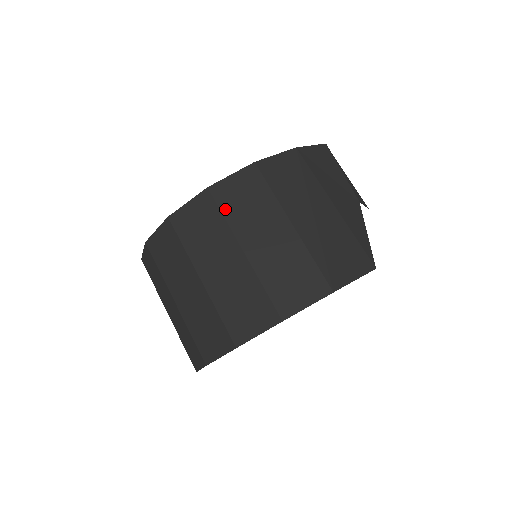
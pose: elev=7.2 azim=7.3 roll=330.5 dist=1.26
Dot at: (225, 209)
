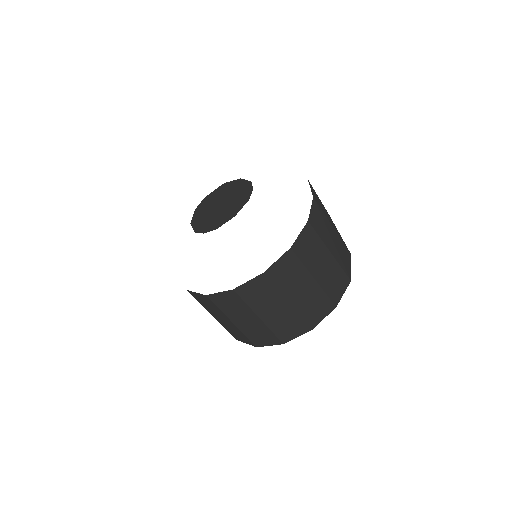
Dot at: (302, 258)
